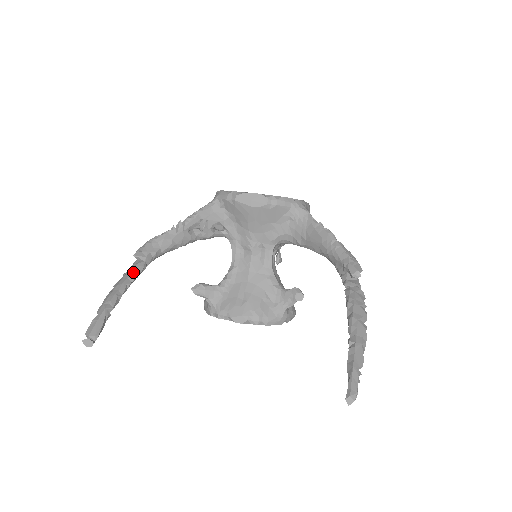
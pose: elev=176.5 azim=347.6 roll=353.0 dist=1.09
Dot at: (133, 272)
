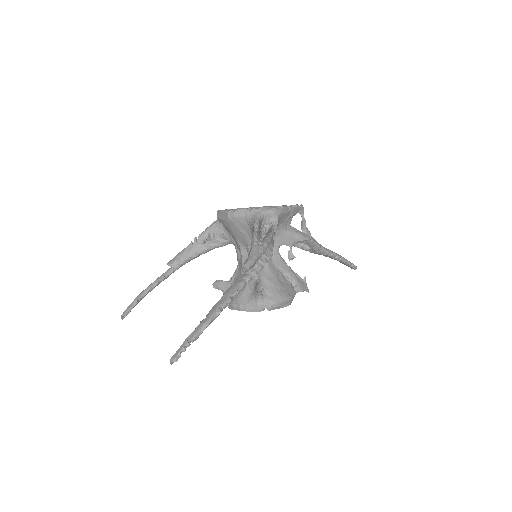
Dot at: (162, 275)
